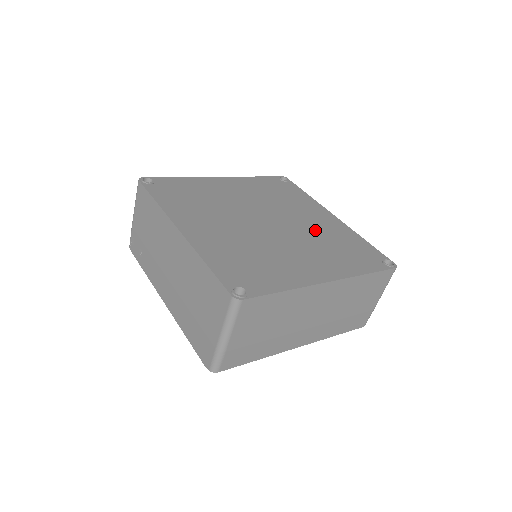
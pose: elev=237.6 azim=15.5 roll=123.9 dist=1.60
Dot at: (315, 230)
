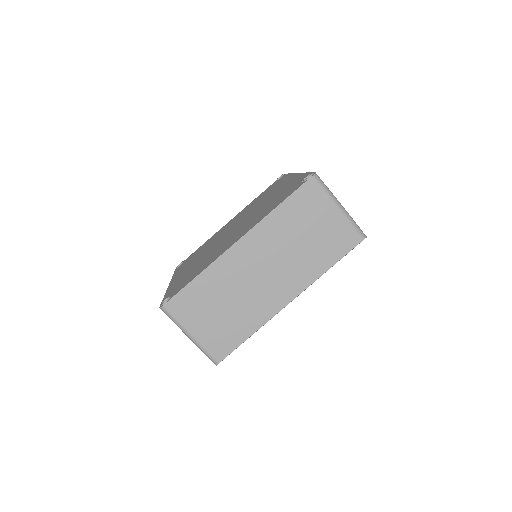
Dot at: (265, 203)
